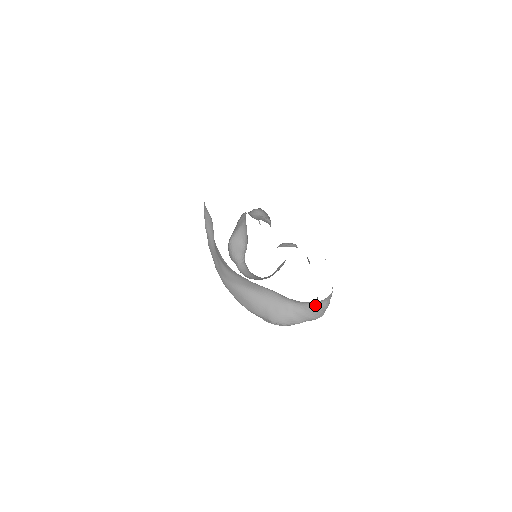
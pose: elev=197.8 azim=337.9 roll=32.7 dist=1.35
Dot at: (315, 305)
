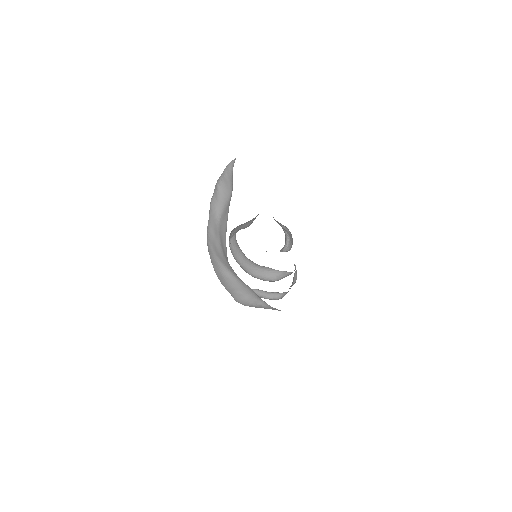
Dot at: (278, 310)
